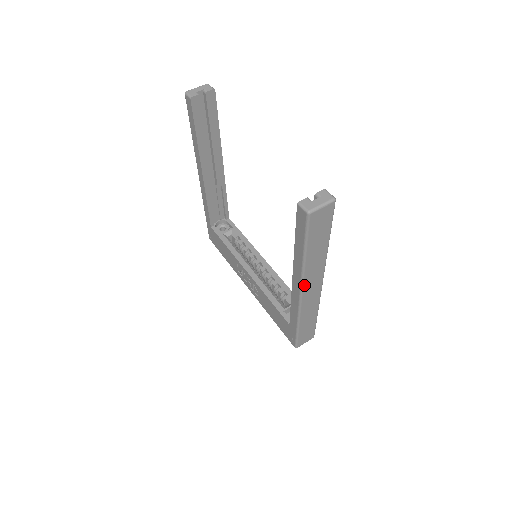
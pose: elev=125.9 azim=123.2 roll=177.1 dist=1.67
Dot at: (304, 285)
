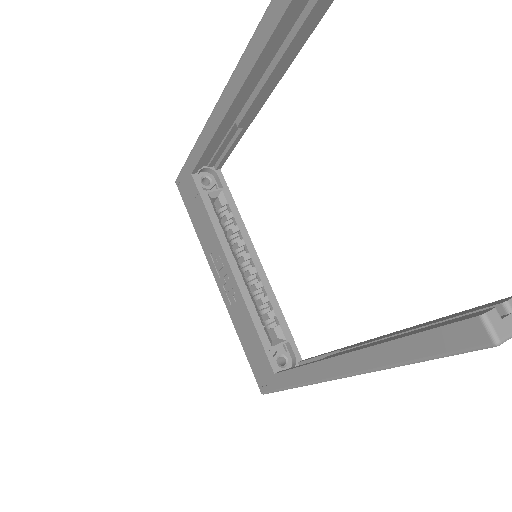
Dot at: (357, 374)
